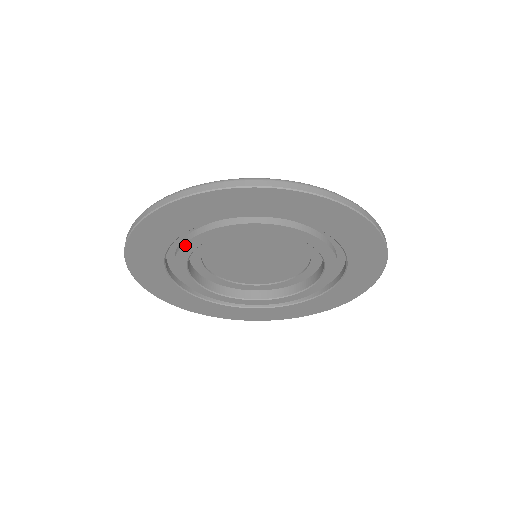
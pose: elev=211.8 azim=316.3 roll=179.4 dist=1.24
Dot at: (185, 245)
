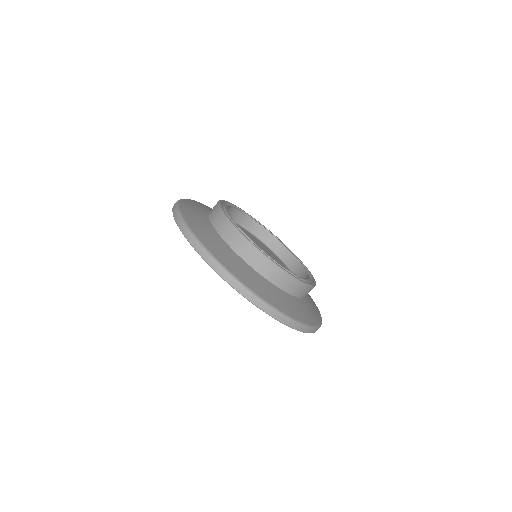
Dot at: occluded
